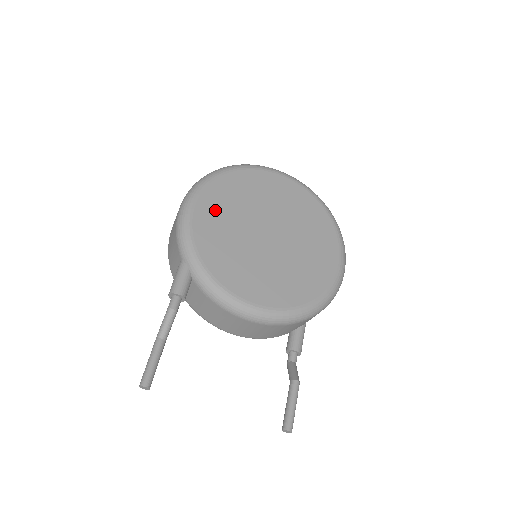
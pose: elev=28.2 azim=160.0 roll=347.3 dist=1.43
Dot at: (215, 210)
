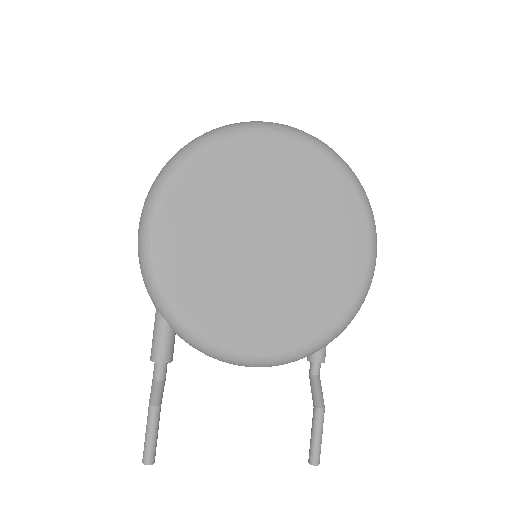
Dot at: (187, 230)
